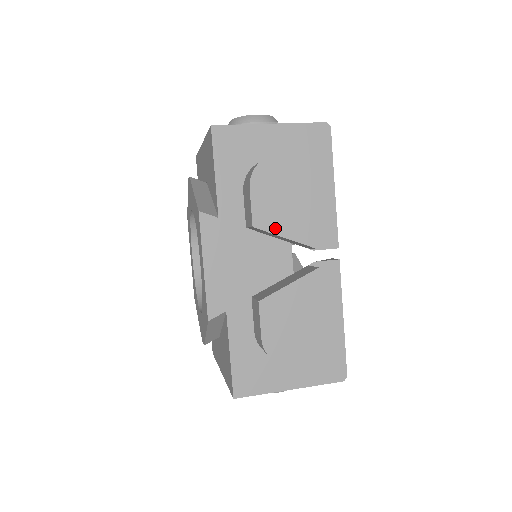
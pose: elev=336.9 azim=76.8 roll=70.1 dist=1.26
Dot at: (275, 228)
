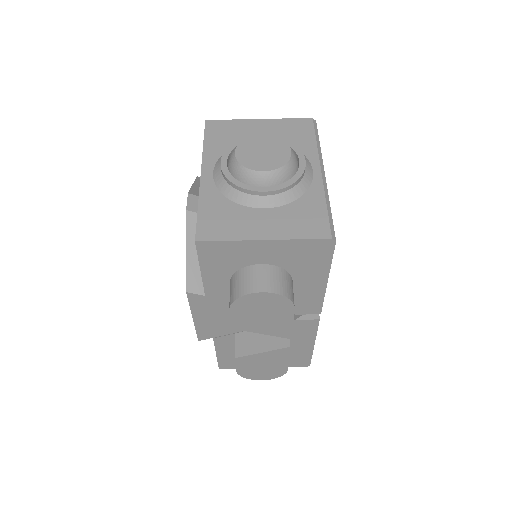
Dot at: (253, 329)
